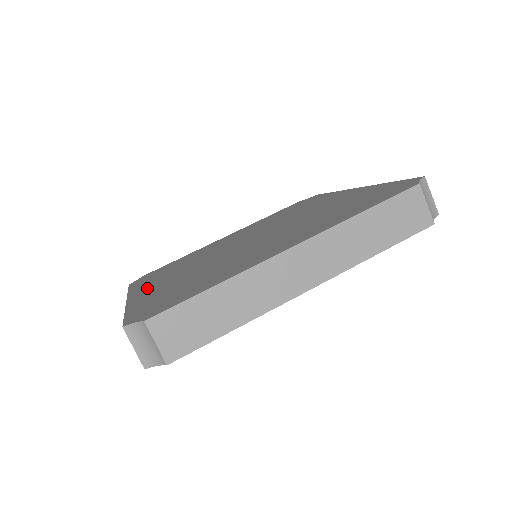
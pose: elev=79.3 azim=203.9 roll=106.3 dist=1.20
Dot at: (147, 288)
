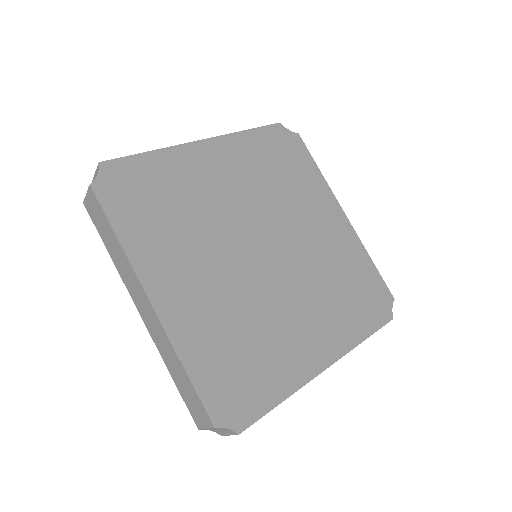
Dot at: (167, 283)
